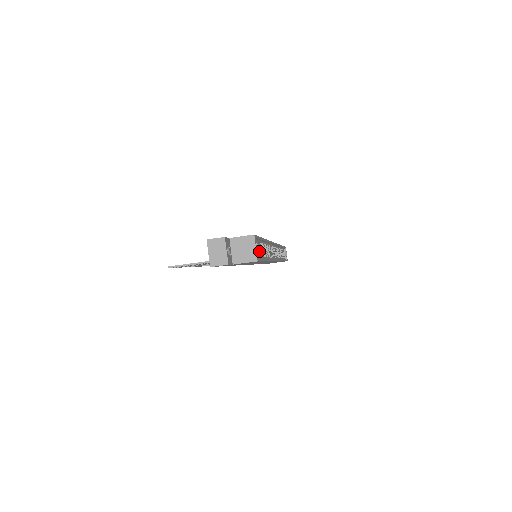
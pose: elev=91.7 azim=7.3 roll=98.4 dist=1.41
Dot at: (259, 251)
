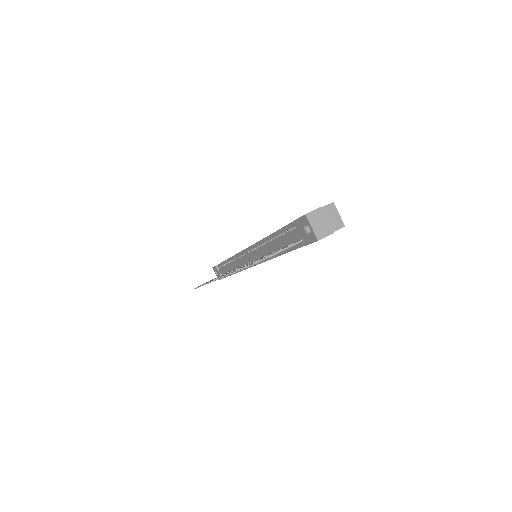
Dot at: occluded
